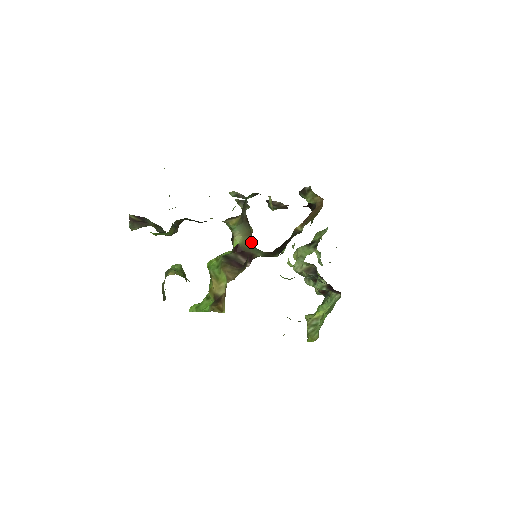
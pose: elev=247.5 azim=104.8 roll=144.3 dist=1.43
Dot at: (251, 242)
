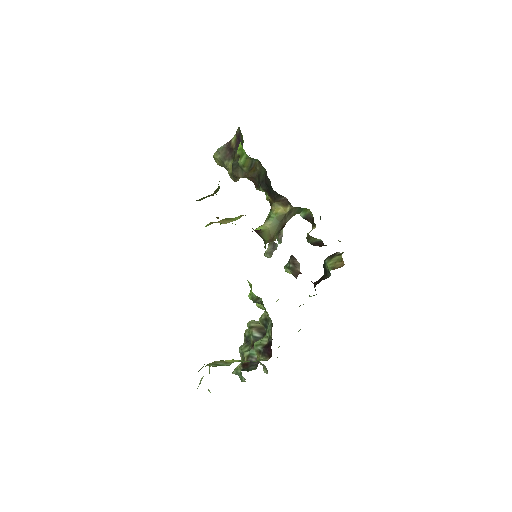
Dot at: (267, 242)
